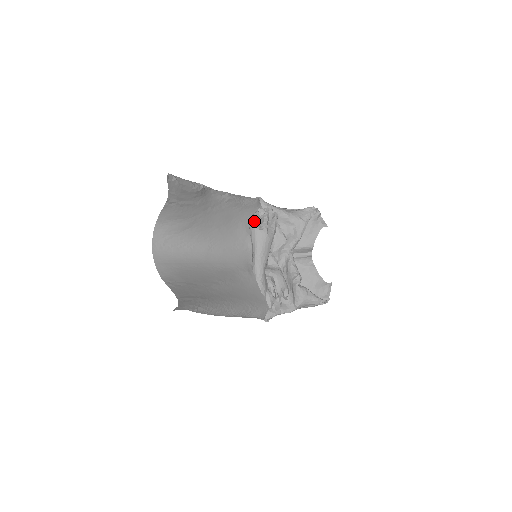
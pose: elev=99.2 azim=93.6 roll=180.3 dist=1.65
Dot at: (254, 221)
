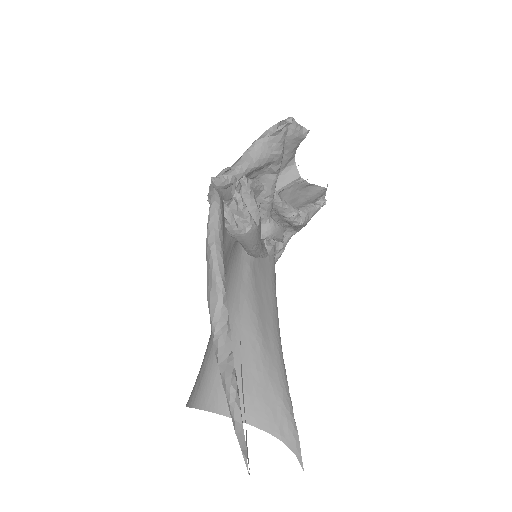
Dot at: (233, 228)
